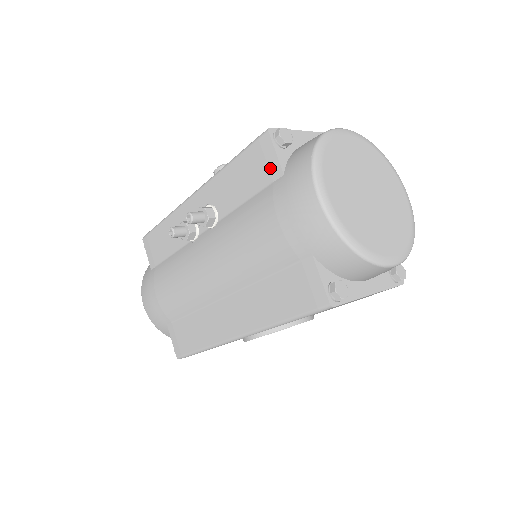
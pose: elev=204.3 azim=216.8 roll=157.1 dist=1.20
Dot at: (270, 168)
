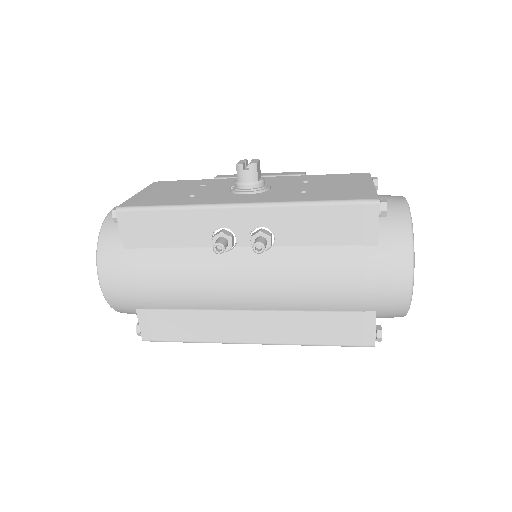
Dot at: (366, 234)
